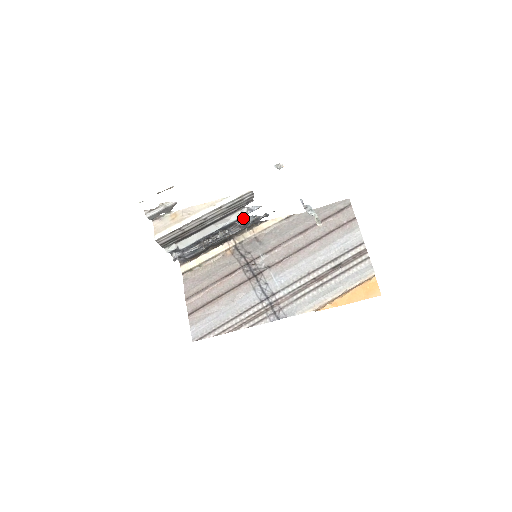
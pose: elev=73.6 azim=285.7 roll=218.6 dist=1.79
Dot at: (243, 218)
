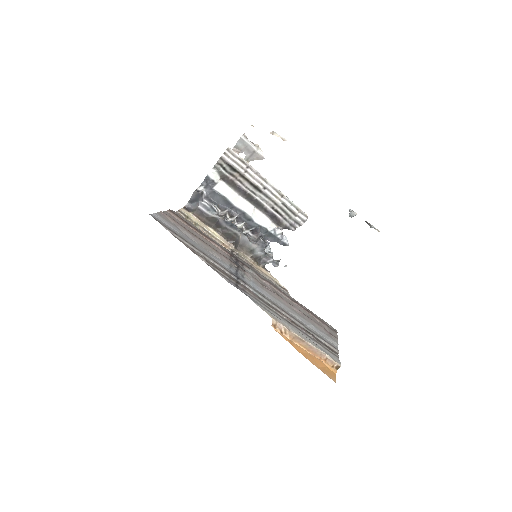
Dot at: (265, 241)
